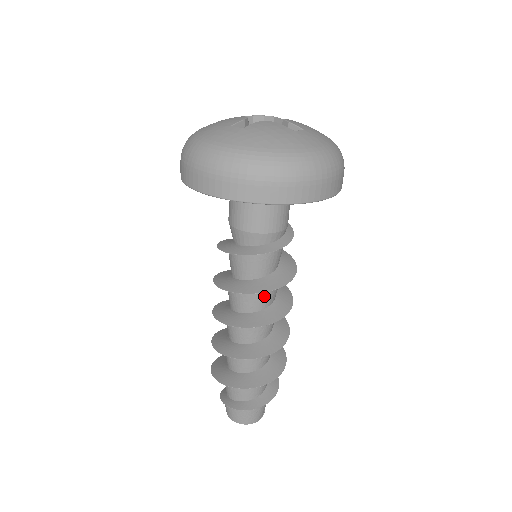
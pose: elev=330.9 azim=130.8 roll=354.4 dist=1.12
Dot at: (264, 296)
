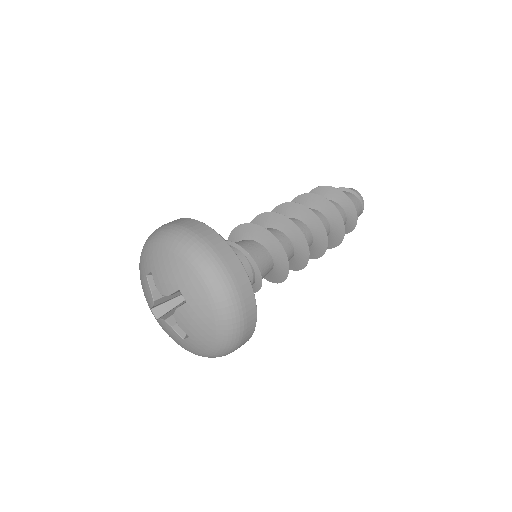
Dot at: occluded
